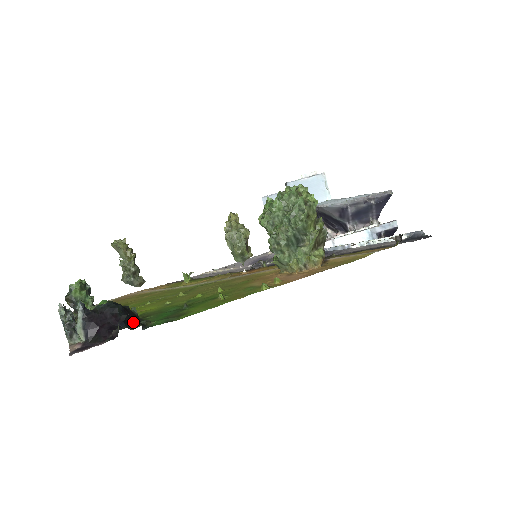
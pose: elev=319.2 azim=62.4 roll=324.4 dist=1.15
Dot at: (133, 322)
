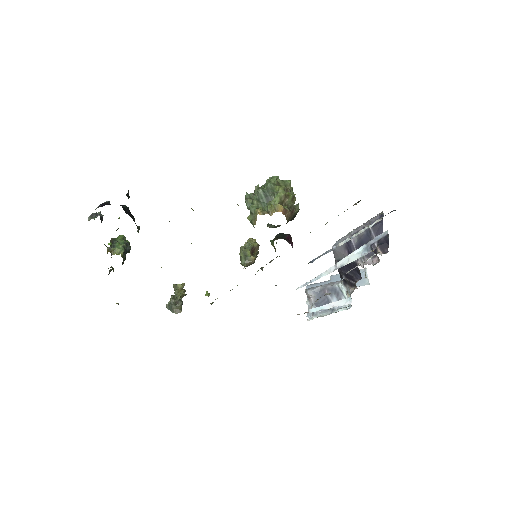
Dot at: (129, 215)
